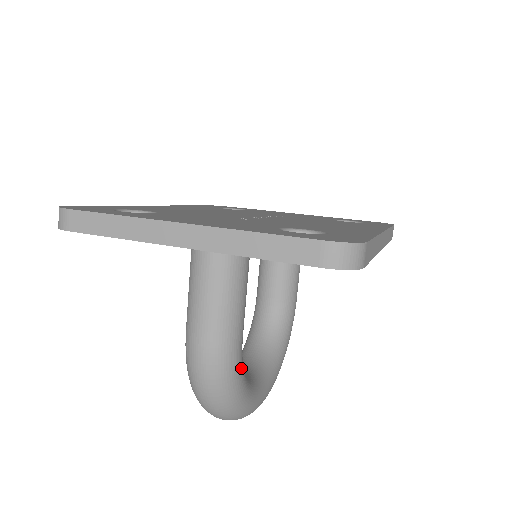
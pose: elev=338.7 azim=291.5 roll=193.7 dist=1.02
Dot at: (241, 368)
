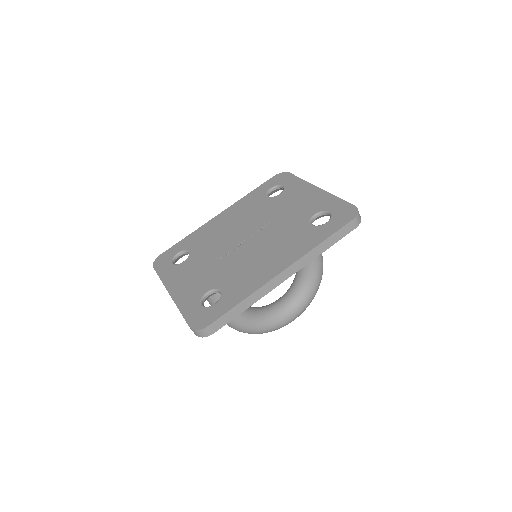
Dot at: (246, 323)
